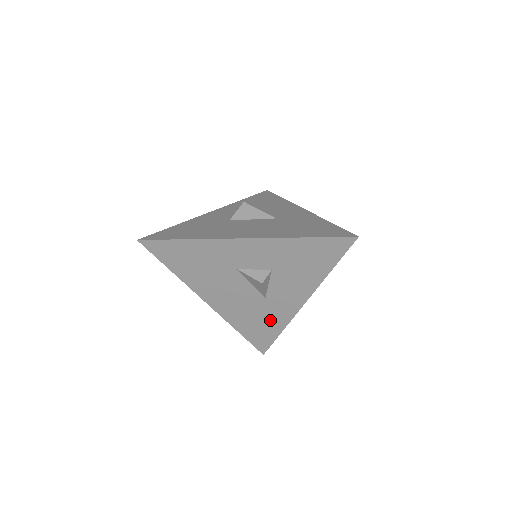
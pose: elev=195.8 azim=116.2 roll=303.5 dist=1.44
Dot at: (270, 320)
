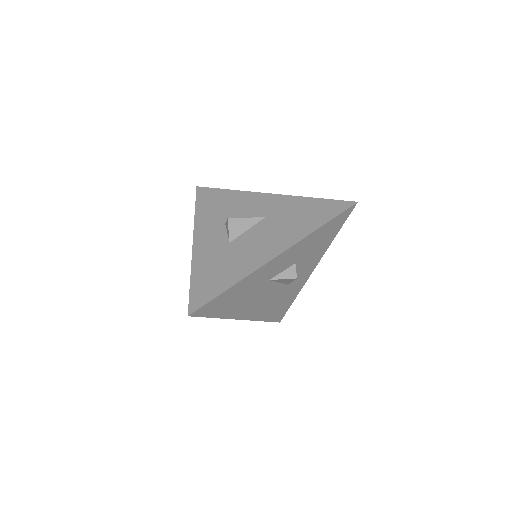
Dot at: (288, 297)
